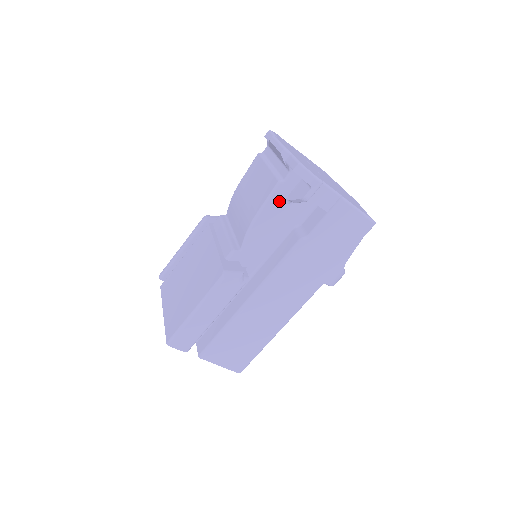
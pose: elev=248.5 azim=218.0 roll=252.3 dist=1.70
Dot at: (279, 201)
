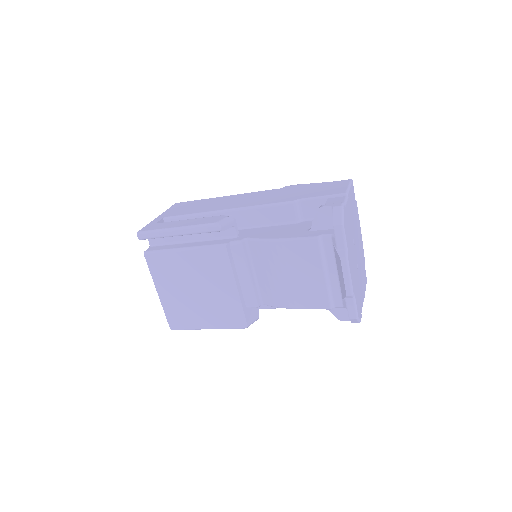
Dot at: occluded
